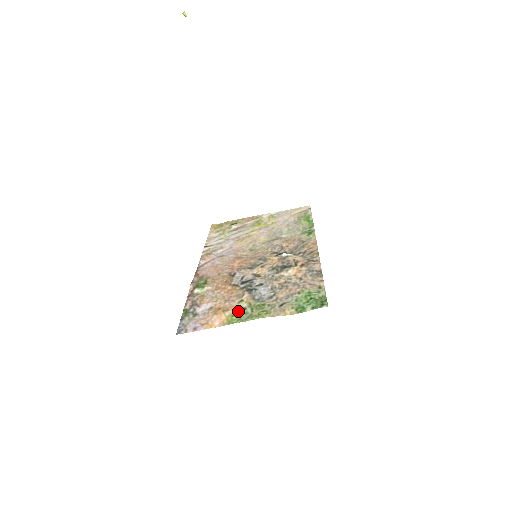
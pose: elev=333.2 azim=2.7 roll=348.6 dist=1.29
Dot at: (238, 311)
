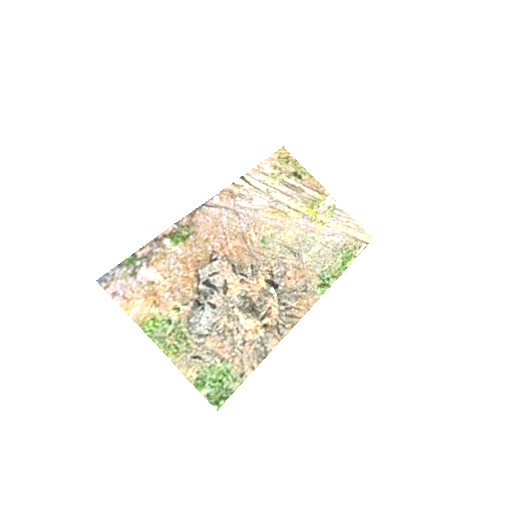
Dot at: (162, 319)
